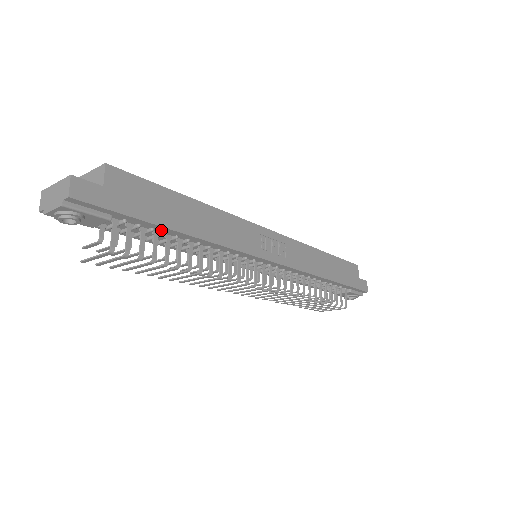
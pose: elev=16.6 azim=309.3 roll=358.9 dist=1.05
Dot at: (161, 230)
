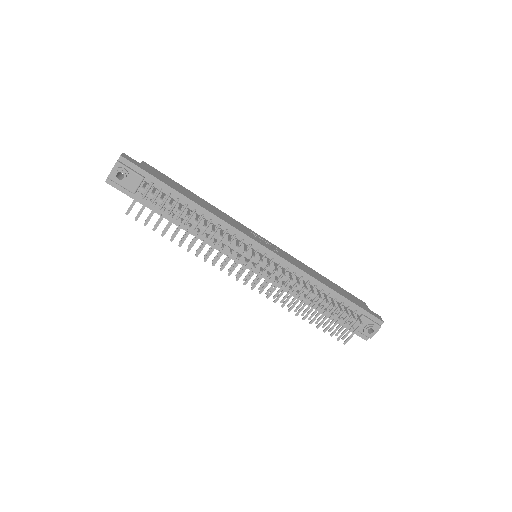
Dot at: (175, 196)
